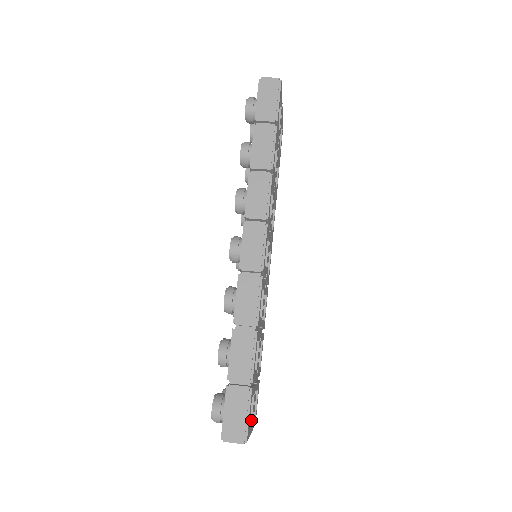
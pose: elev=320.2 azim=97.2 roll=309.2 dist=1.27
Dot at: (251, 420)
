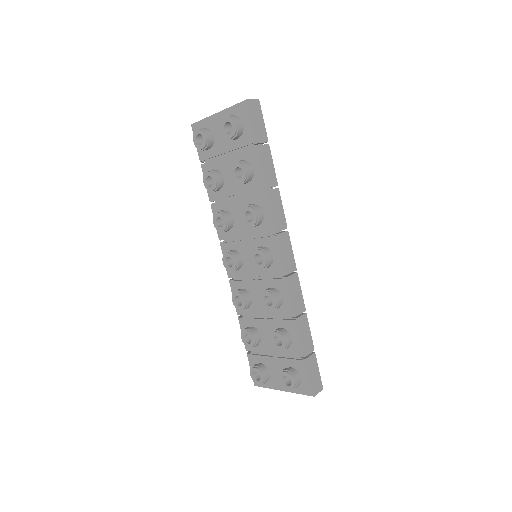
Dot at: occluded
